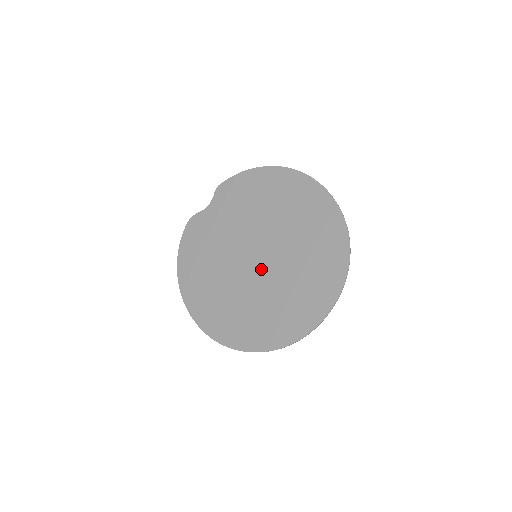
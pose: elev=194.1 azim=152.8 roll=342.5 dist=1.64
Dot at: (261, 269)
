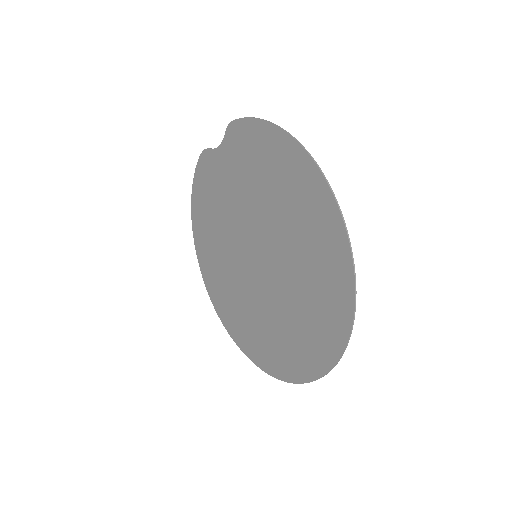
Dot at: (258, 276)
